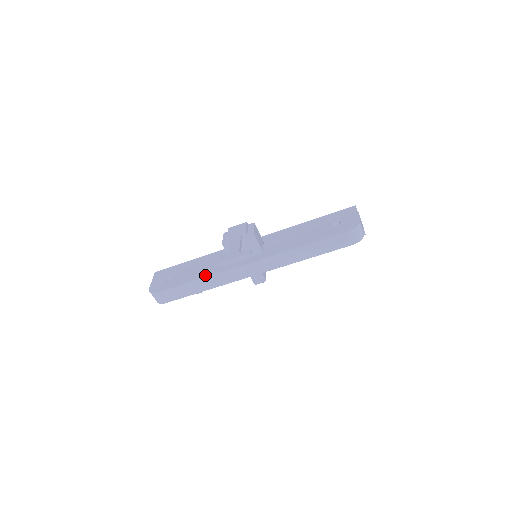
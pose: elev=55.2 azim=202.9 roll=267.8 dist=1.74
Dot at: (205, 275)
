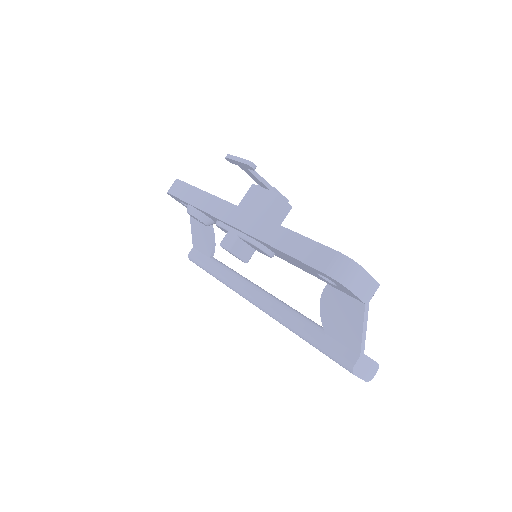
Dot at: occluded
